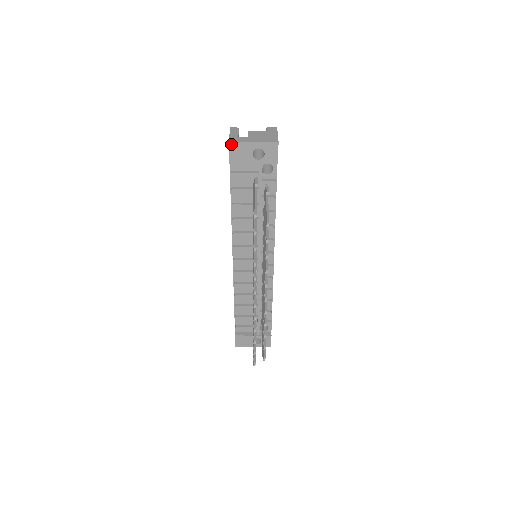
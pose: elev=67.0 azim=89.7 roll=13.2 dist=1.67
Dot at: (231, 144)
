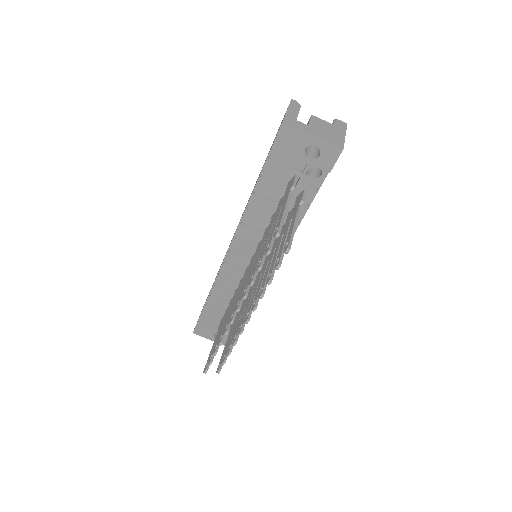
Dot at: (284, 126)
